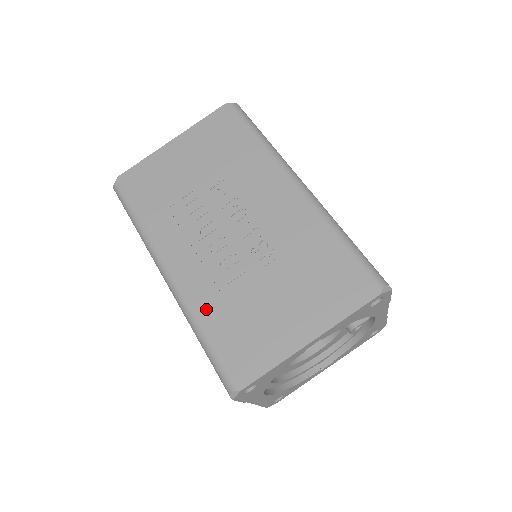
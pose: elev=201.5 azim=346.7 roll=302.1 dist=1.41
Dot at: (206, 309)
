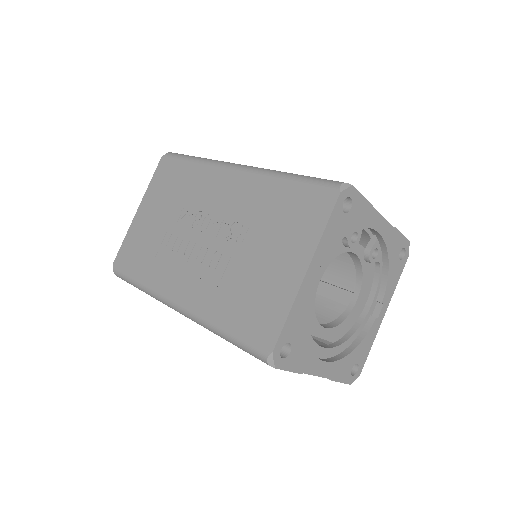
Dot at: (215, 308)
